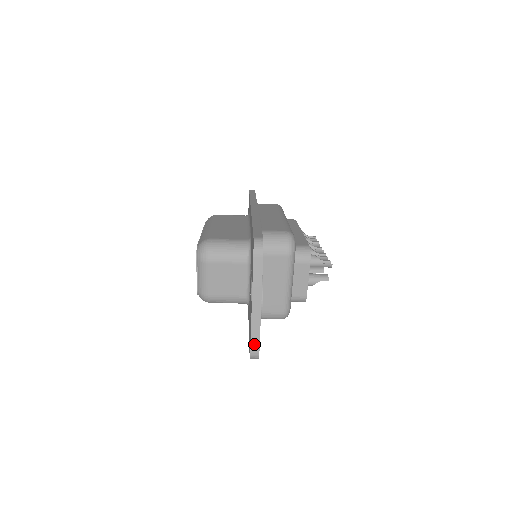
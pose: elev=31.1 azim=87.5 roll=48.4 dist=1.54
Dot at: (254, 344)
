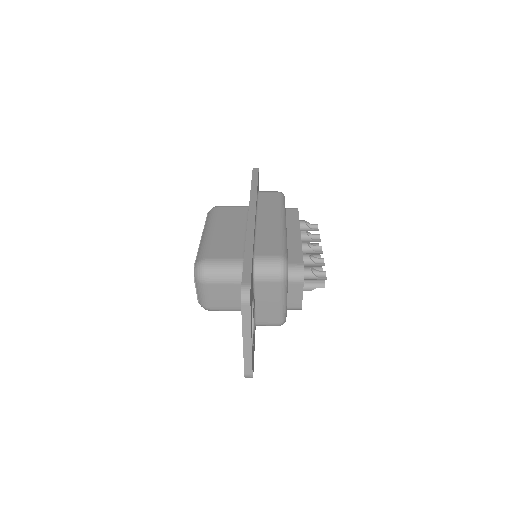
Dot at: (247, 369)
